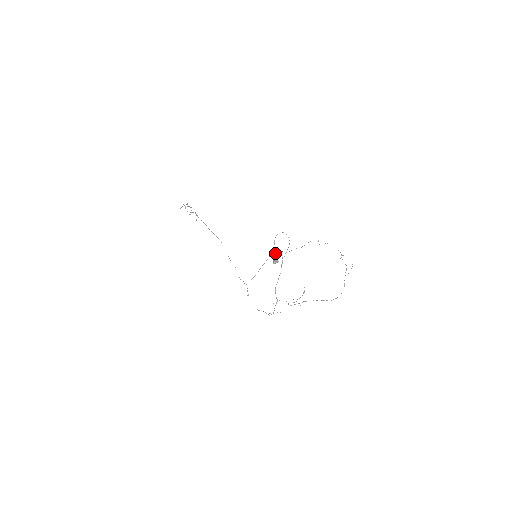
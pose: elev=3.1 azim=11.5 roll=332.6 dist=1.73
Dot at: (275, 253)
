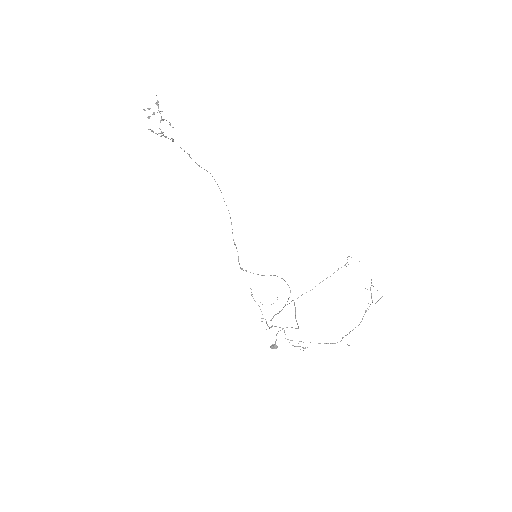
Dot at: (275, 342)
